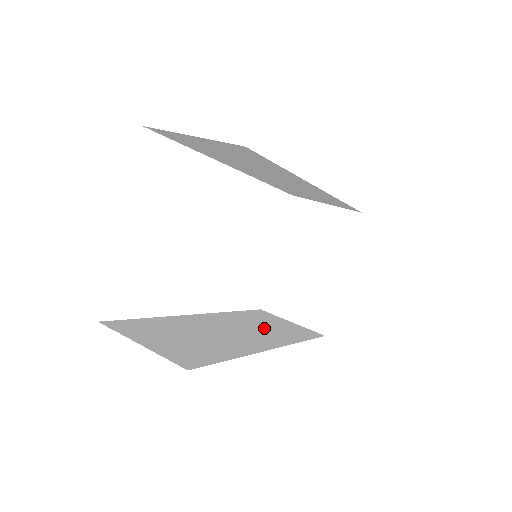
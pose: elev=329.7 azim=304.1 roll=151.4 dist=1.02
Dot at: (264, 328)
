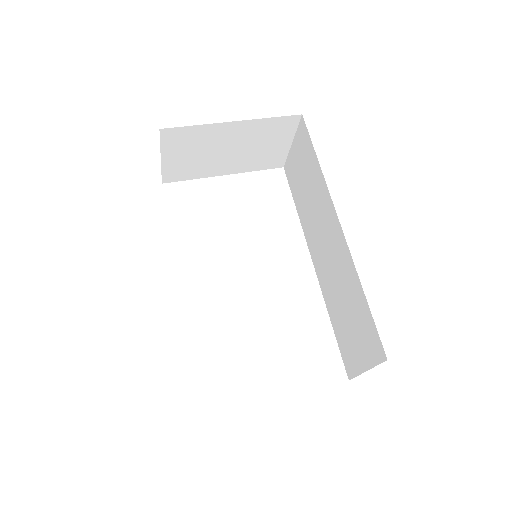
Dot at: occluded
